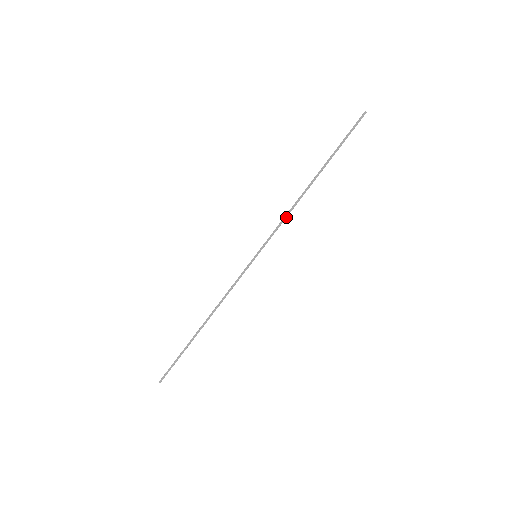
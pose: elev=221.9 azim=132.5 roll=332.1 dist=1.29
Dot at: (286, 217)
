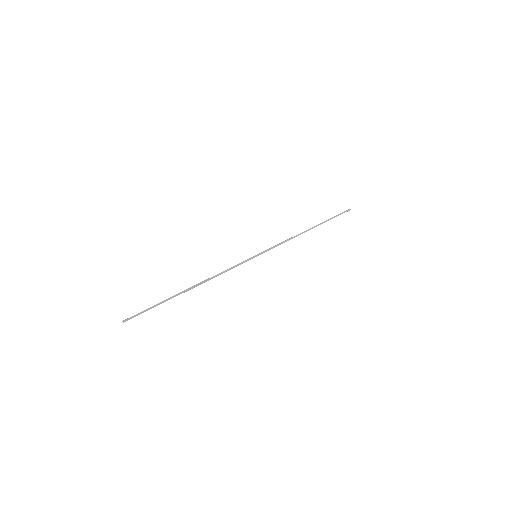
Dot at: (286, 241)
